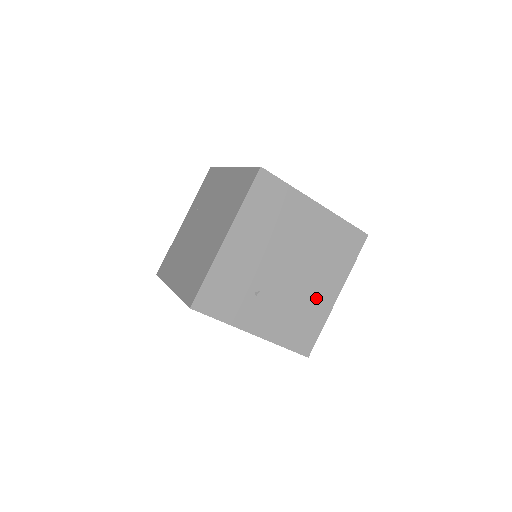
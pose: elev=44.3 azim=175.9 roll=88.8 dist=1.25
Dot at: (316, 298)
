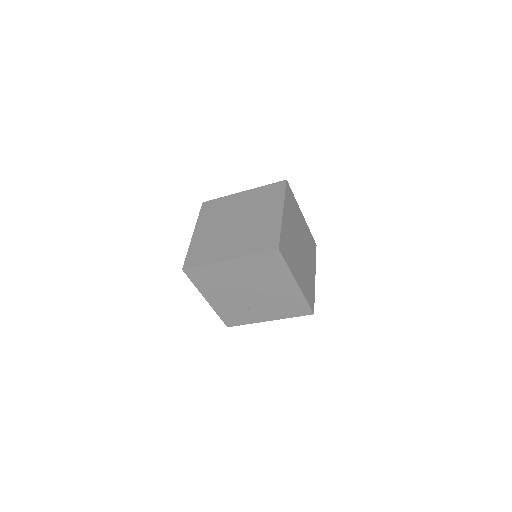
Dot at: (284, 292)
